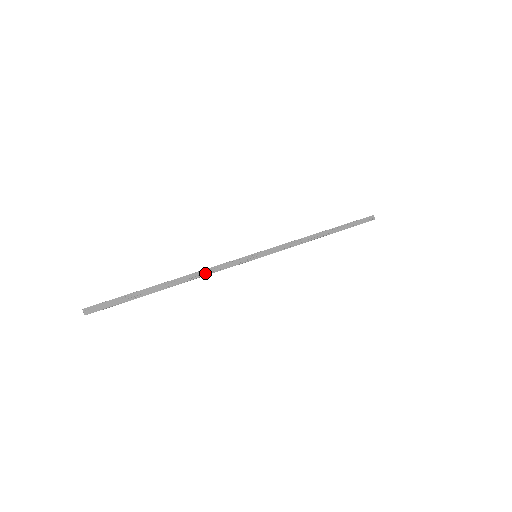
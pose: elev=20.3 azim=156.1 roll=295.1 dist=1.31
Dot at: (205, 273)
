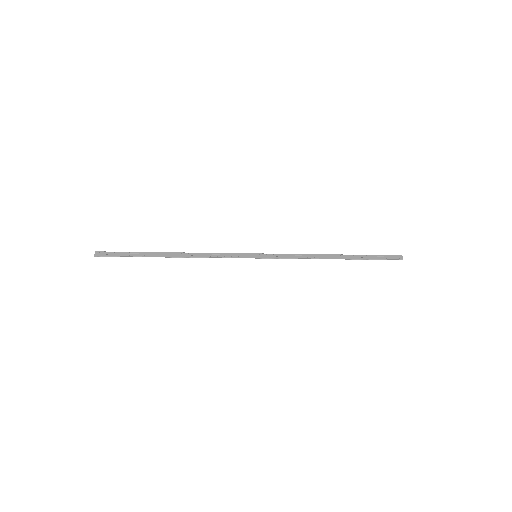
Dot at: (202, 255)
